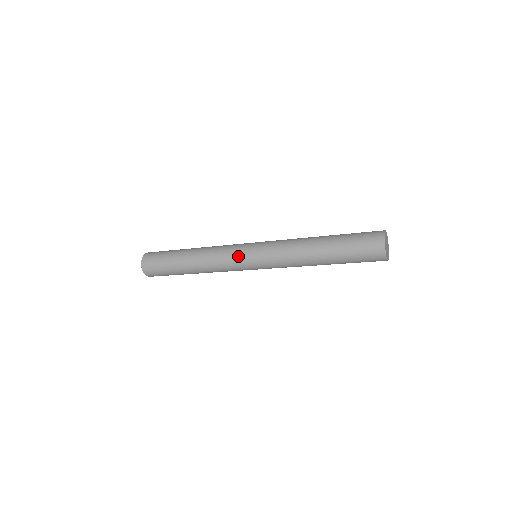
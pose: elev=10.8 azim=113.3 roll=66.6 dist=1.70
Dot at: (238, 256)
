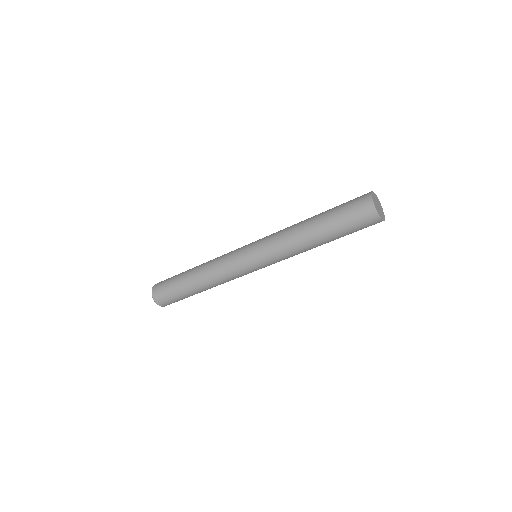
Dot at: (237, 256)
